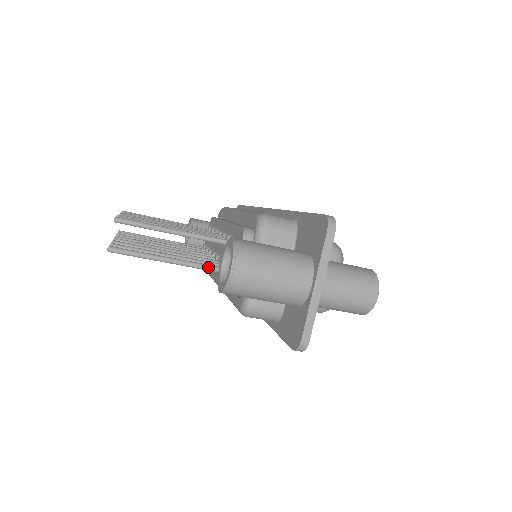
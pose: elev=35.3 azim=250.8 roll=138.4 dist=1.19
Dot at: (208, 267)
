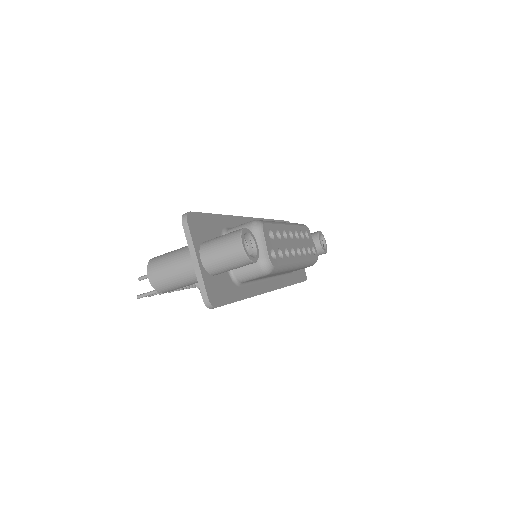
Dot at: occluded
